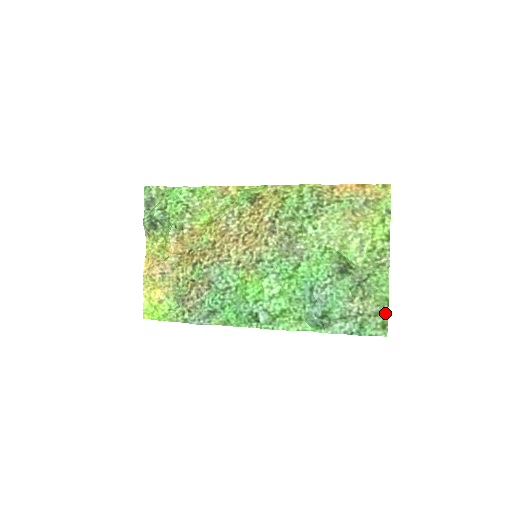
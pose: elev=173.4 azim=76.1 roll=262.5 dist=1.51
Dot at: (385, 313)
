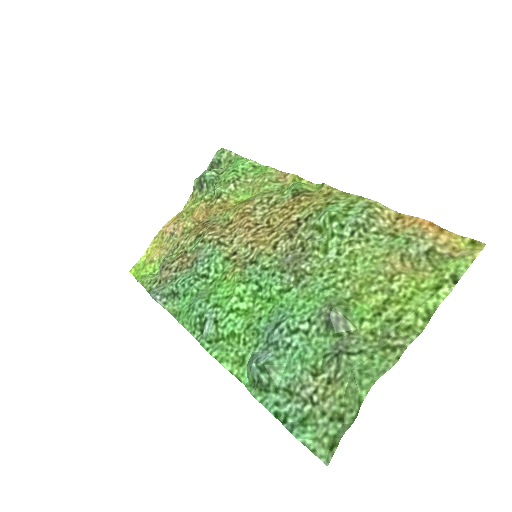
Dot at: (346, 424)
